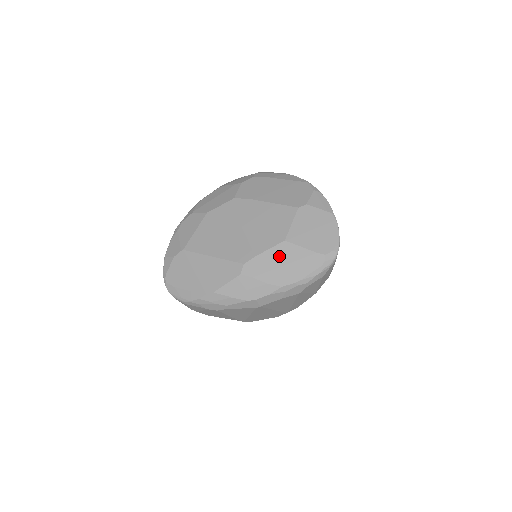
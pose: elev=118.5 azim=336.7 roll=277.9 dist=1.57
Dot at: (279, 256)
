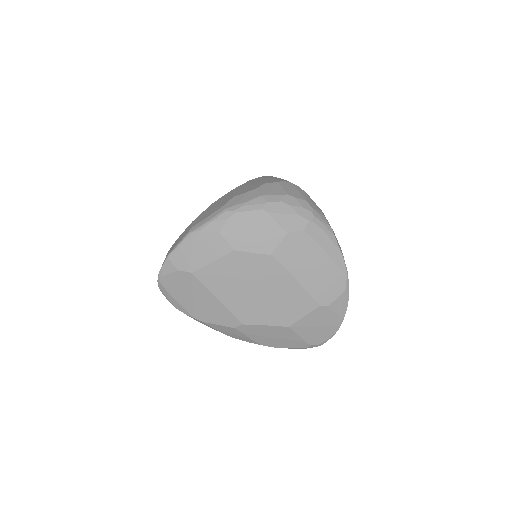
Dot at: (275, 332)
